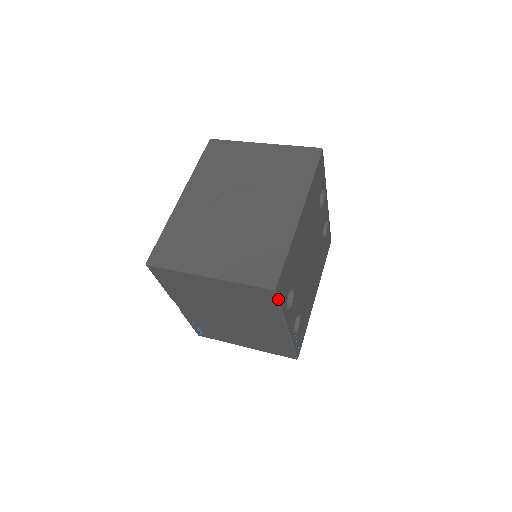
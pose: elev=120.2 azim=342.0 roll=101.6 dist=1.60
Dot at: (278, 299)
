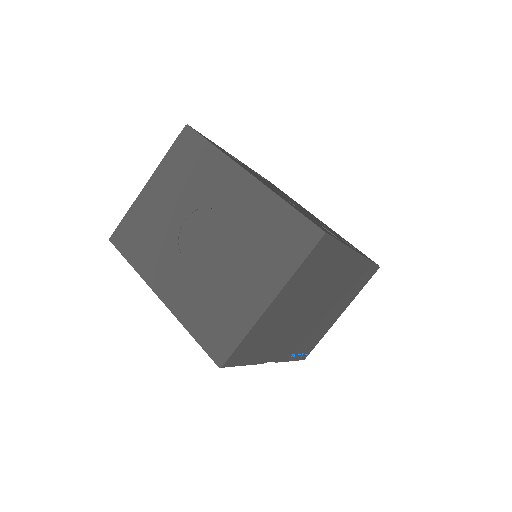
Dot at: (332, 238)
